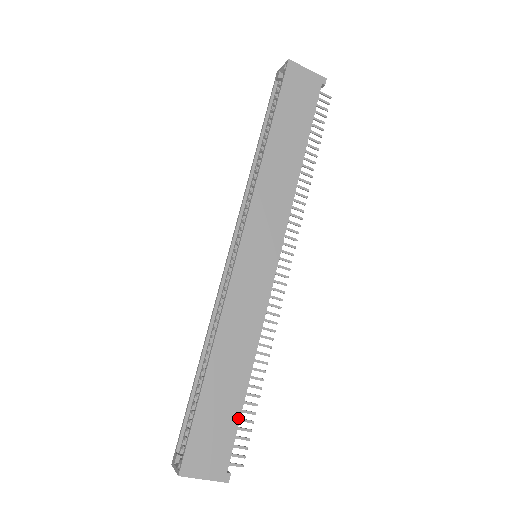
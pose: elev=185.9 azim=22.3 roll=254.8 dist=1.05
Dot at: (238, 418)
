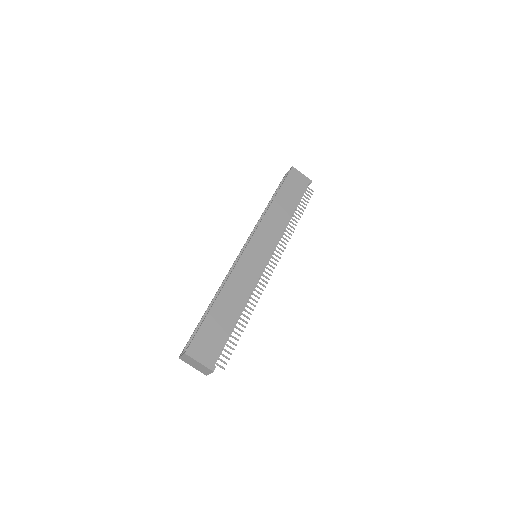
Dot at: (228, 336)
